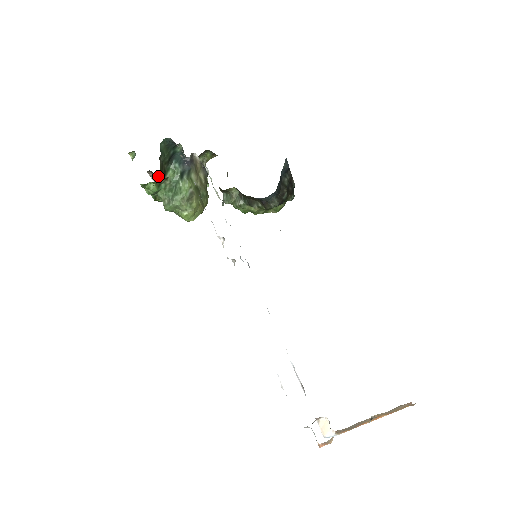
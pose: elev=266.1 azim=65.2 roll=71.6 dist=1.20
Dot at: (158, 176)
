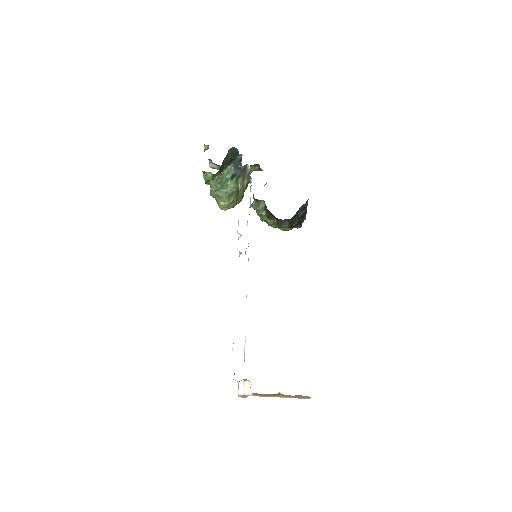
Dot at: (215, 165)
